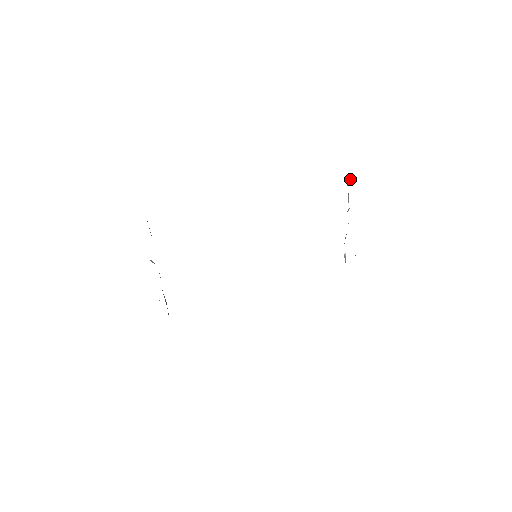
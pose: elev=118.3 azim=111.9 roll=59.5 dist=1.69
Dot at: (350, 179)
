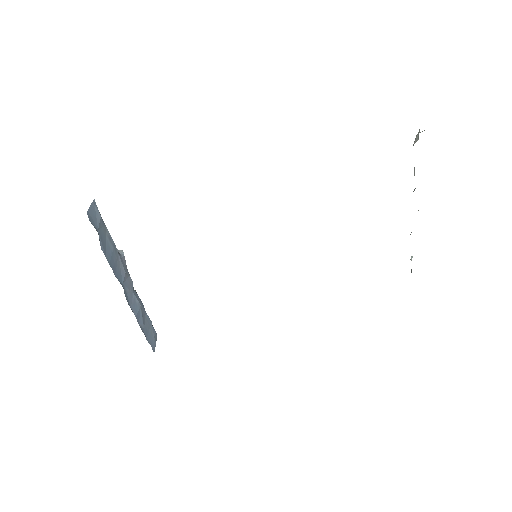
Dot at: (416, 137)
